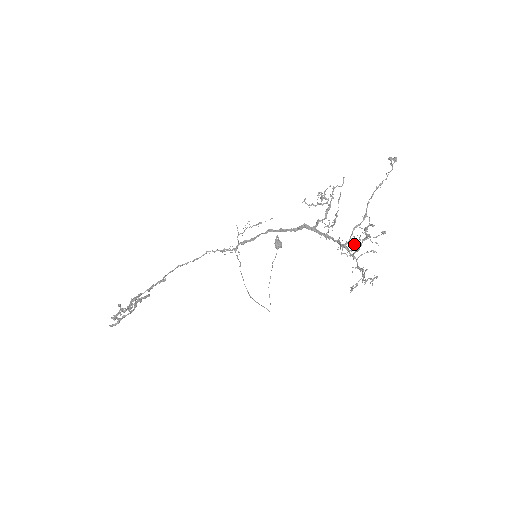
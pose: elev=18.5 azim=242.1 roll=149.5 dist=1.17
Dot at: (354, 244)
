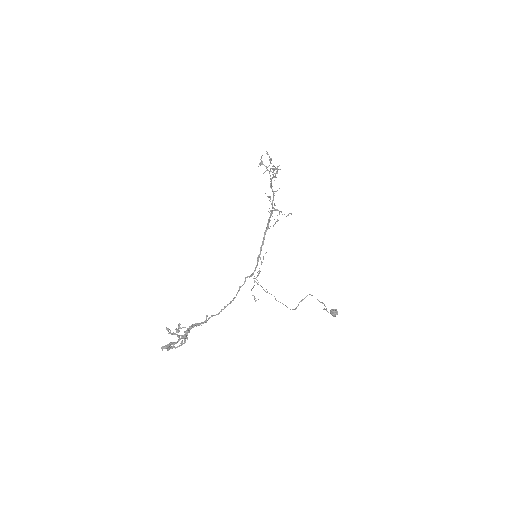
Dot at: occluded
